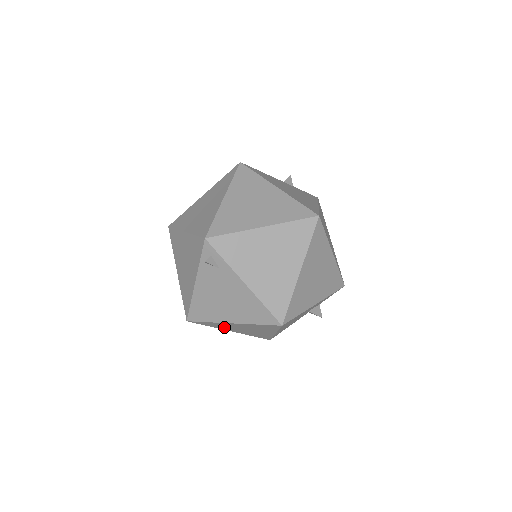
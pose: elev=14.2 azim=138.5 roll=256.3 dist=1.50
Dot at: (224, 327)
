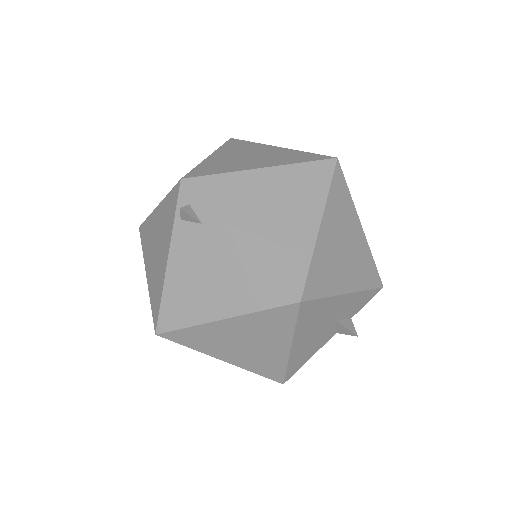
Dot at: (212, 345)
